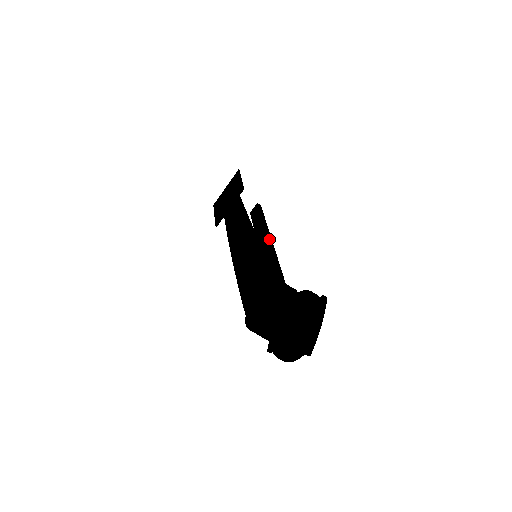
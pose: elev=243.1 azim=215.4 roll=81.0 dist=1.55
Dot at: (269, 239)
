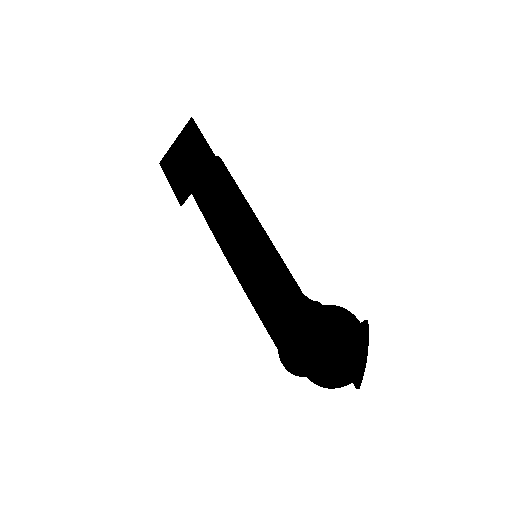
Dot at: (256, 220)
